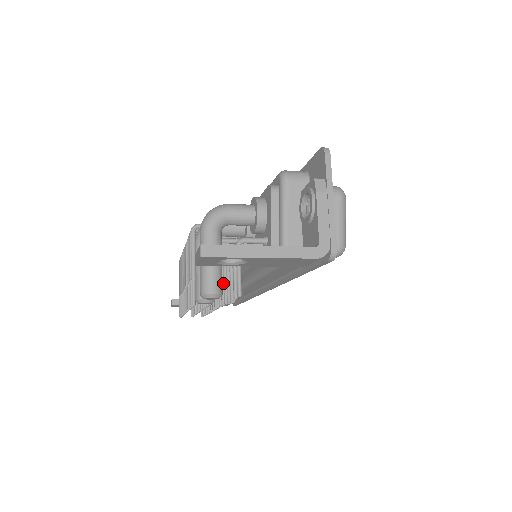
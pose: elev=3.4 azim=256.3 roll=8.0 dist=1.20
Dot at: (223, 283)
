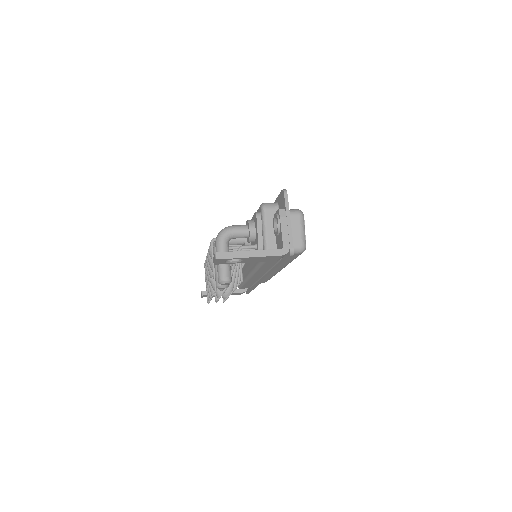
Dot at: occluded
